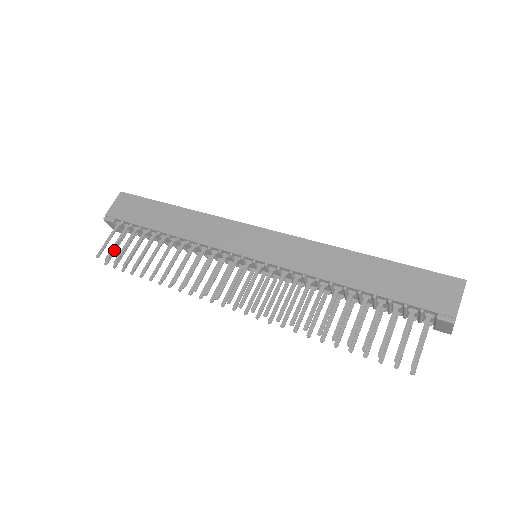
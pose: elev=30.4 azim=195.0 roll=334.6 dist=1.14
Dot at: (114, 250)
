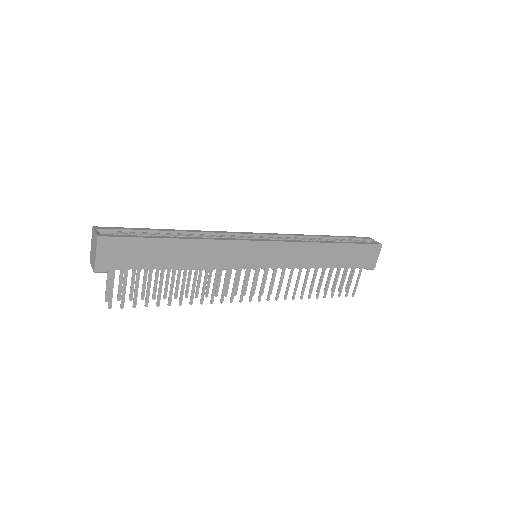
Dot at: (108, 285)
